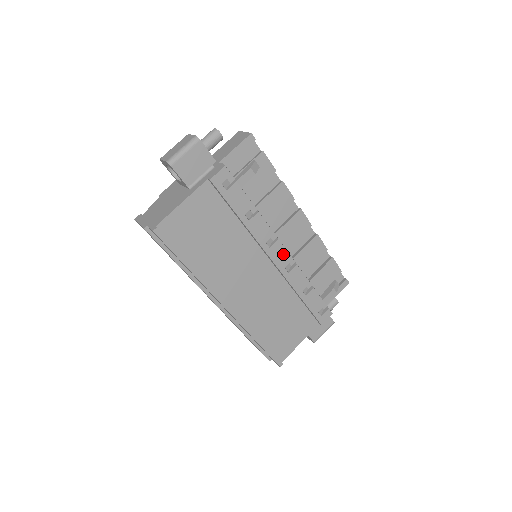
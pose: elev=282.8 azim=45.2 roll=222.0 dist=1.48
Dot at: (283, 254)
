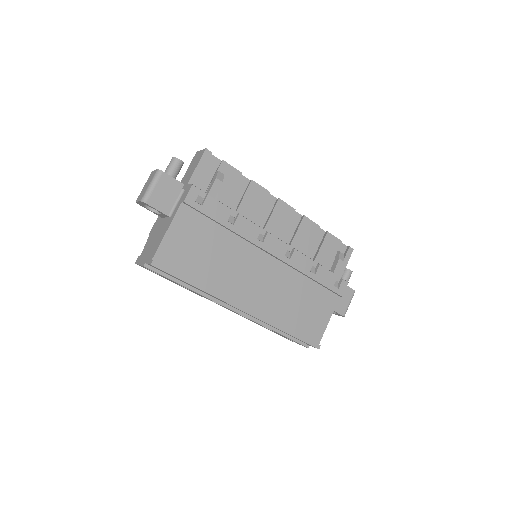
Dot at: (278, 244)
